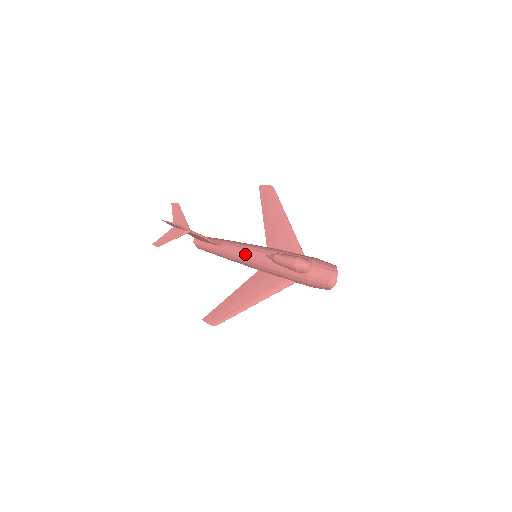
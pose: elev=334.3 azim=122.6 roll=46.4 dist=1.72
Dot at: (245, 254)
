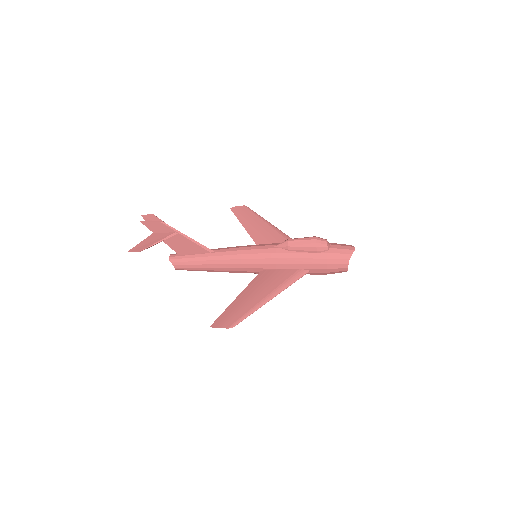
Dot at: (247, 251)
